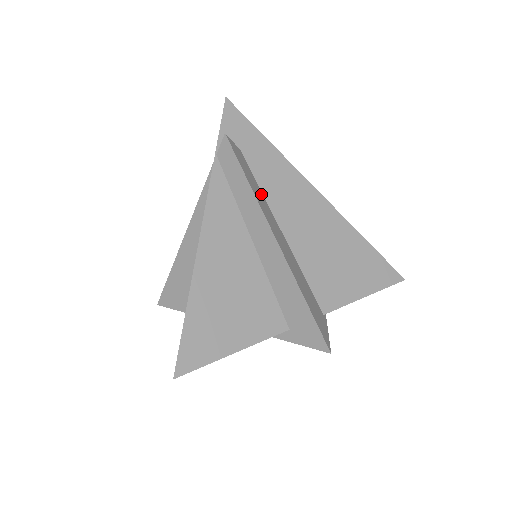
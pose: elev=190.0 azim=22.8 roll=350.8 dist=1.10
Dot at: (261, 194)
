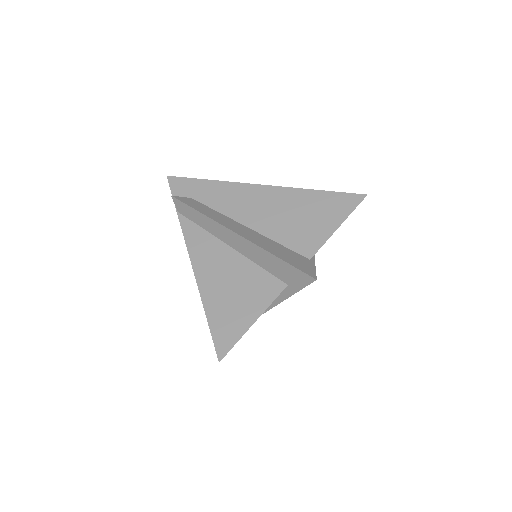
Dot at: (218, 214)
